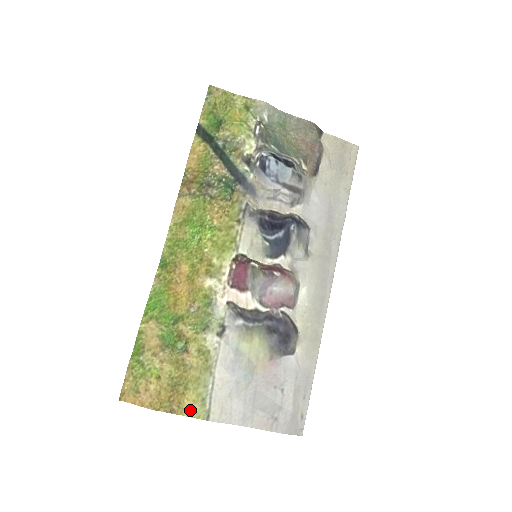
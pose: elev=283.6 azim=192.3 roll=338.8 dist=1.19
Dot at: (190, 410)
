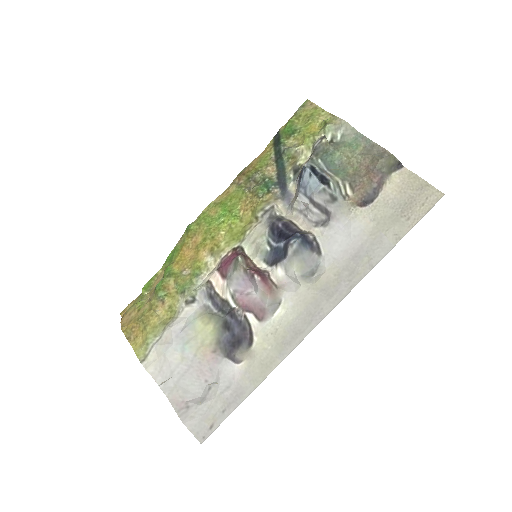
Dot at: (138, 347)
